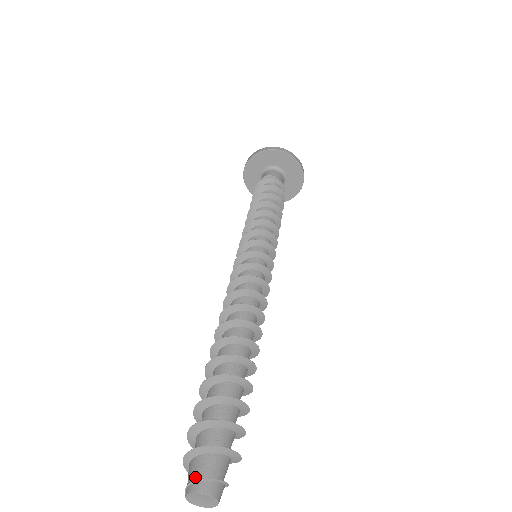
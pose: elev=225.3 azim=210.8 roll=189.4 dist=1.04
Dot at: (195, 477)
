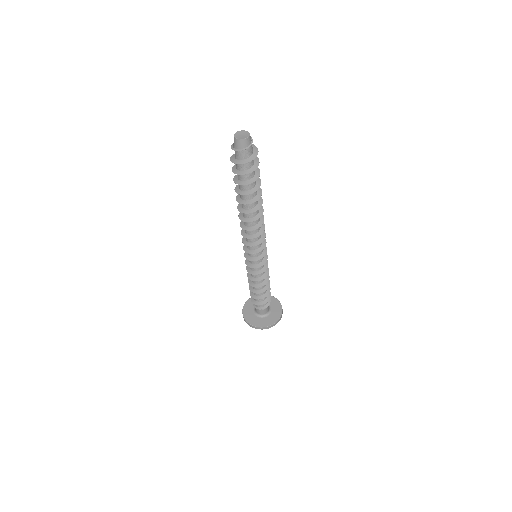
Dot at: occluded
